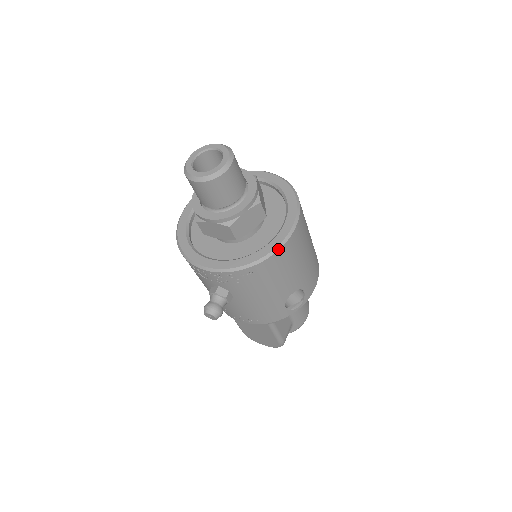
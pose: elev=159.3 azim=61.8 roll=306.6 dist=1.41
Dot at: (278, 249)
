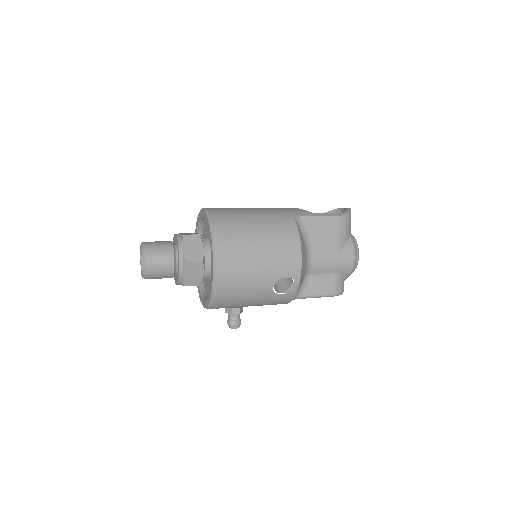
Dot at: (214, 287)
